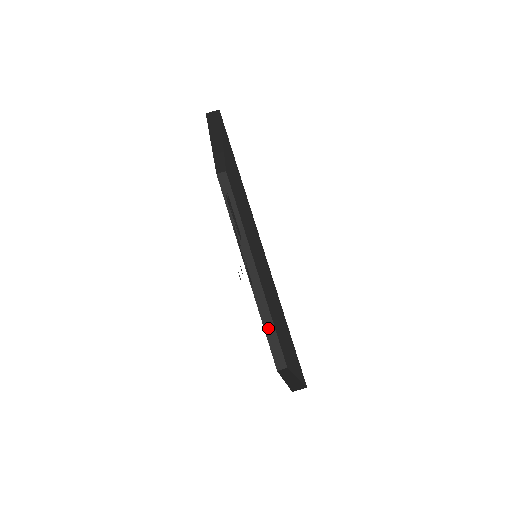
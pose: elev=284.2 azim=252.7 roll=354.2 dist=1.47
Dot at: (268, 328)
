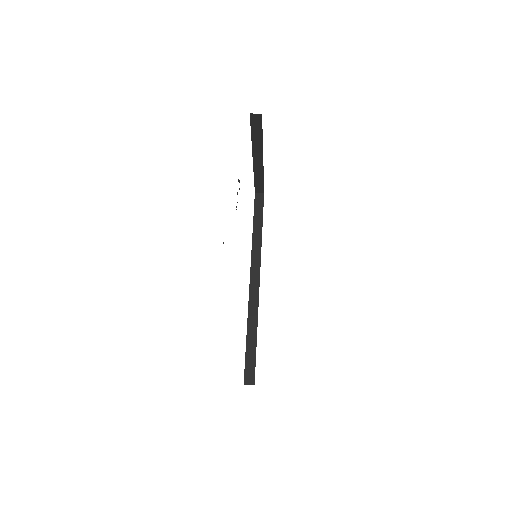
Dot at: (250, 341)
